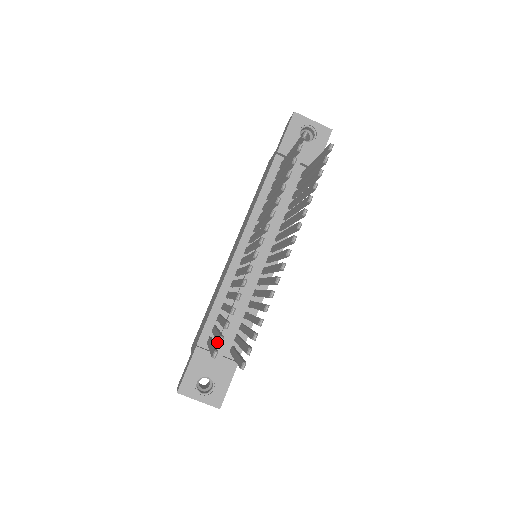
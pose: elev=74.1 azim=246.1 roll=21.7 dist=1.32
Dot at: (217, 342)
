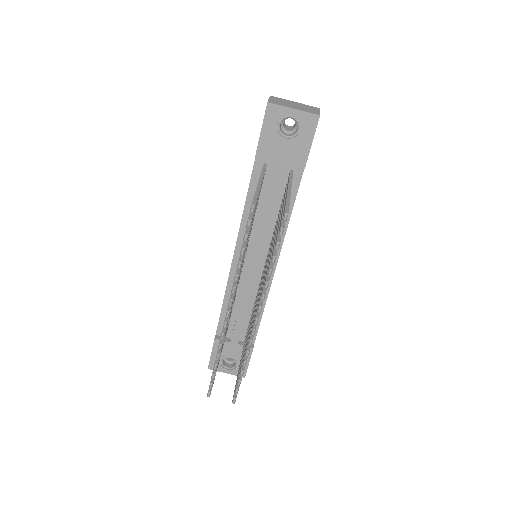
Dot at: (232, 333)
